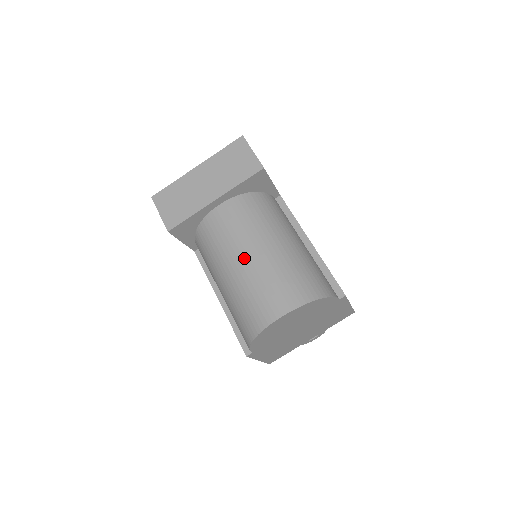
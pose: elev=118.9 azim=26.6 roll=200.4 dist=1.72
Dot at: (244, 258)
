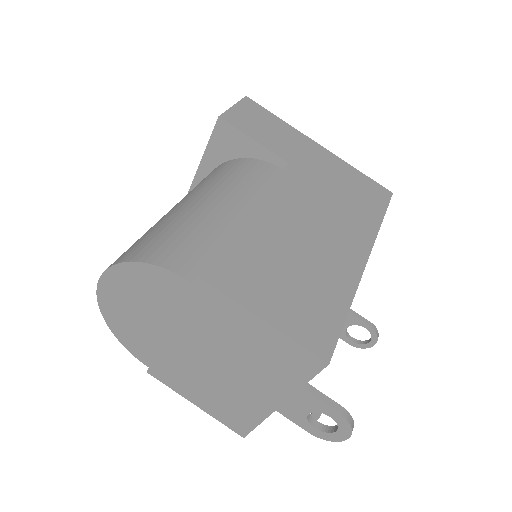
Dot at: occluded
